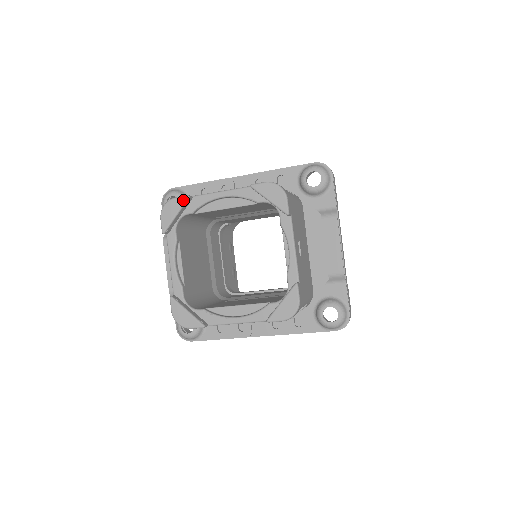
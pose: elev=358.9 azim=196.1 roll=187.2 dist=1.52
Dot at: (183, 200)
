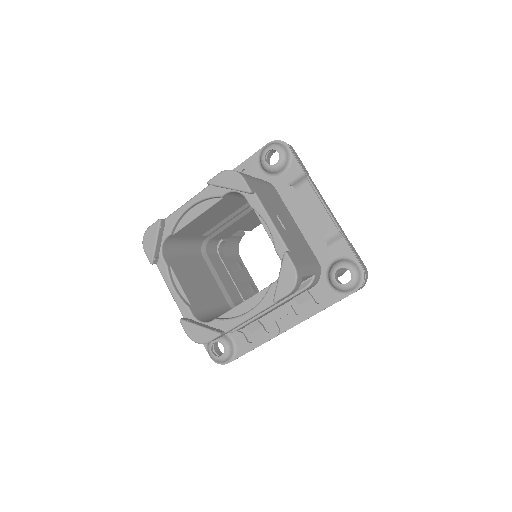
Dot at: (156, 225)
